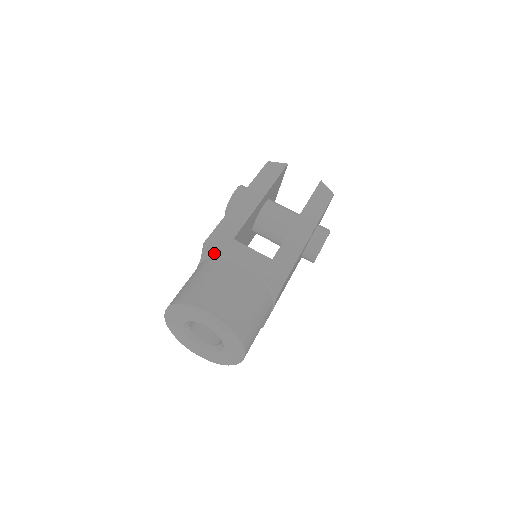
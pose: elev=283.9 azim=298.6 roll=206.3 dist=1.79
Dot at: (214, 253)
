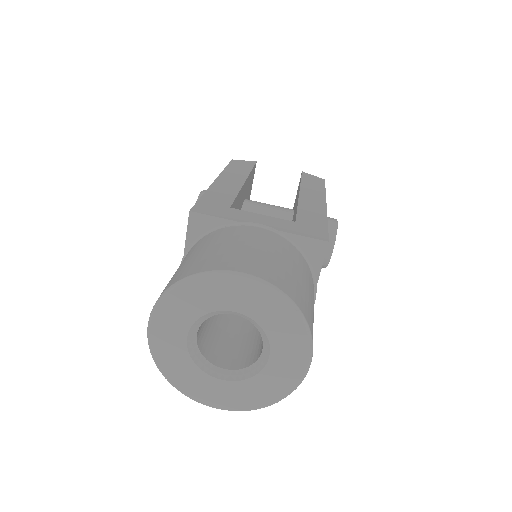
Dot at: (208, 225)
